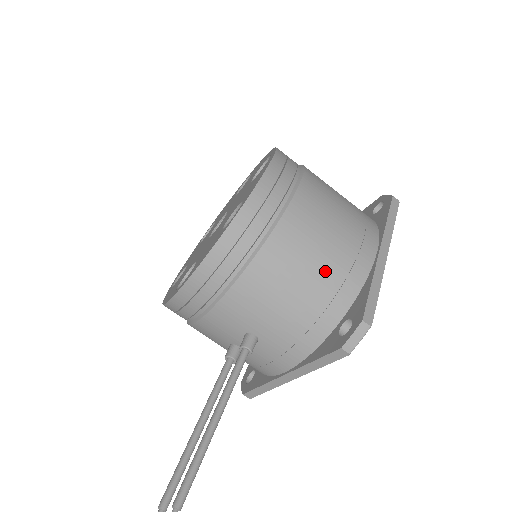
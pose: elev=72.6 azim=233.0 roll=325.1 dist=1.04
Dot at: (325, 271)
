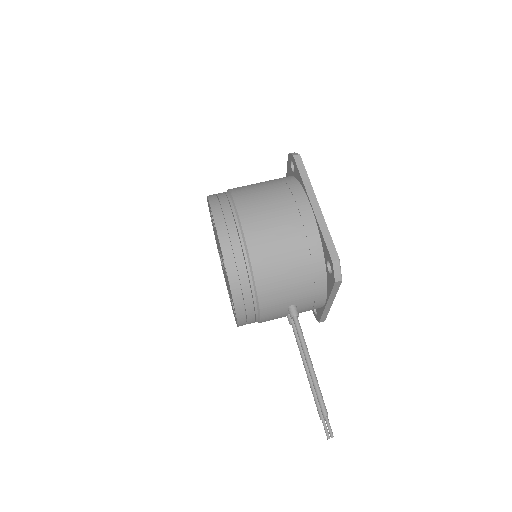
Dot at: (294, 249)
